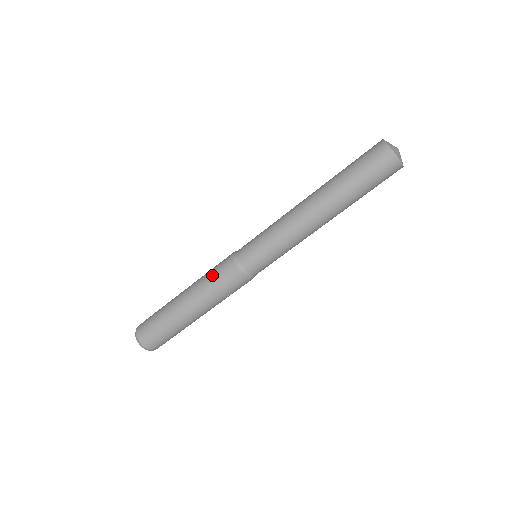
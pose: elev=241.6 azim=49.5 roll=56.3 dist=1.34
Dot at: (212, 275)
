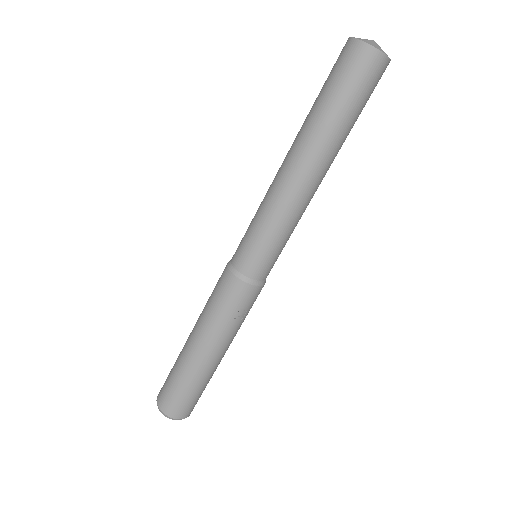
Dot at: (211, 295)
